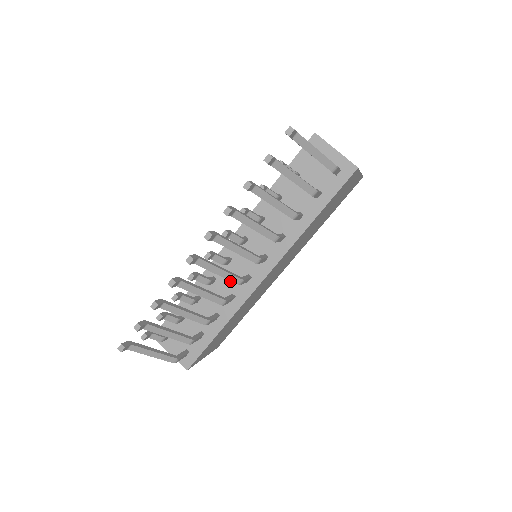
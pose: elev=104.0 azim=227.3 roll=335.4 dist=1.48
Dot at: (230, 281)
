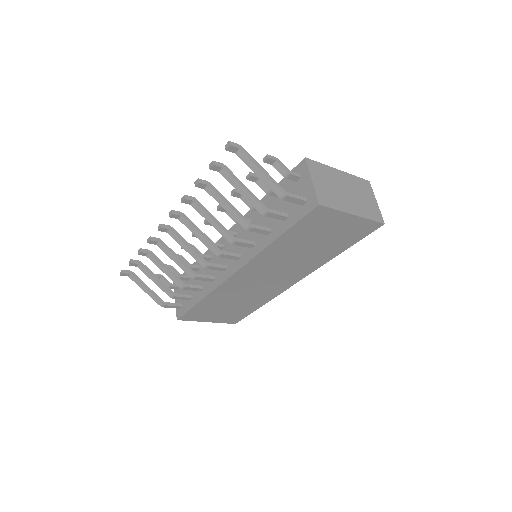
Dot at: occluded
